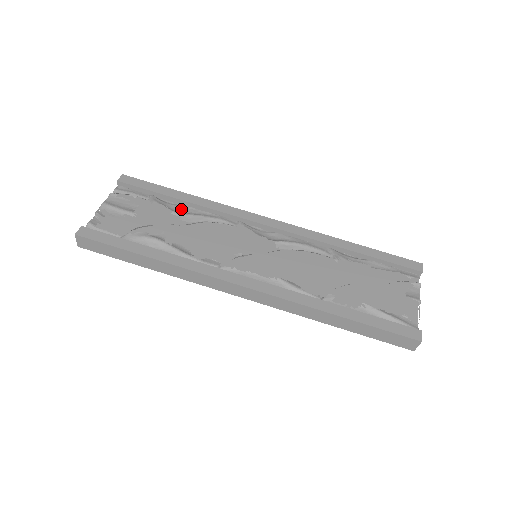
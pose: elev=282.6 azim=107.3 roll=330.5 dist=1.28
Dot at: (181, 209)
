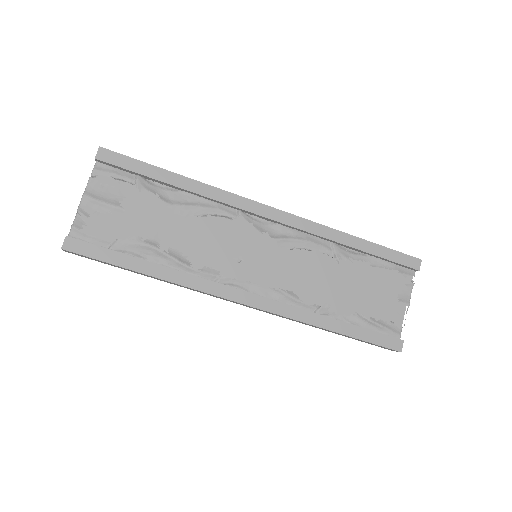
Dot at: (174, 196)
